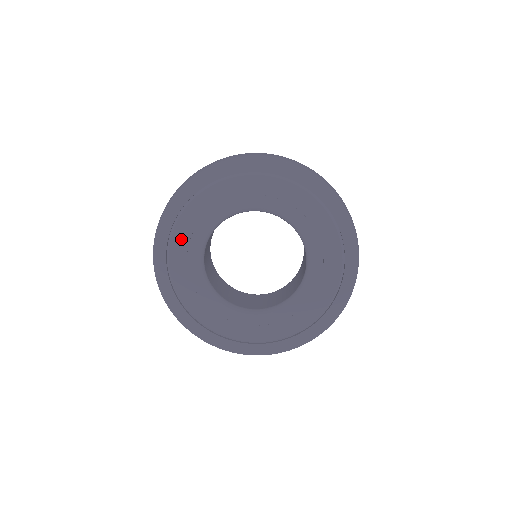
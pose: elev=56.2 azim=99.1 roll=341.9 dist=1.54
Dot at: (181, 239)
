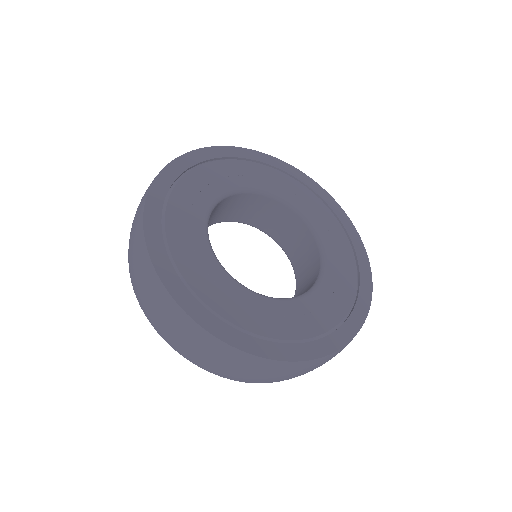
Dot at: (215, 171)
